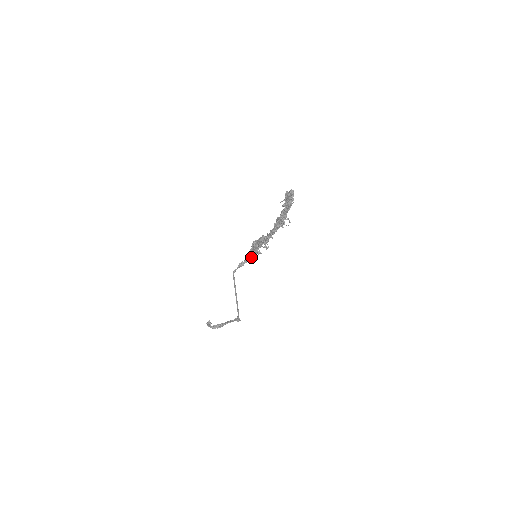
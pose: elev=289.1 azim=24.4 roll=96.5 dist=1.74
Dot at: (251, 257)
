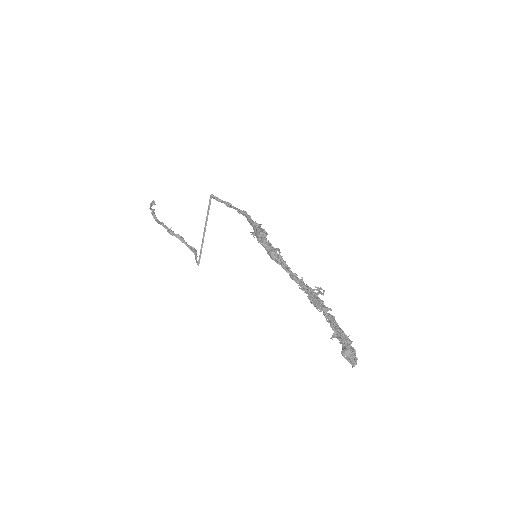
Dot at: (246, 217)
